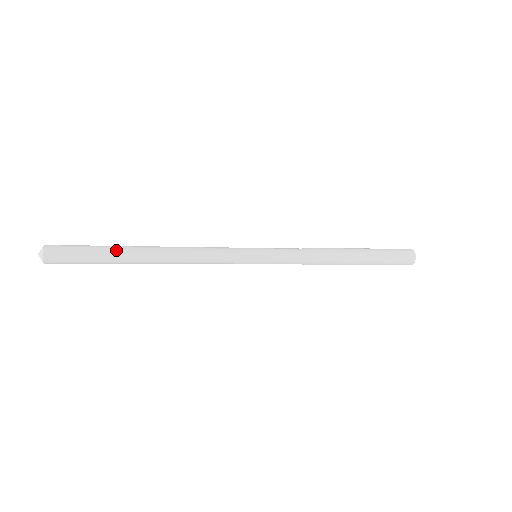
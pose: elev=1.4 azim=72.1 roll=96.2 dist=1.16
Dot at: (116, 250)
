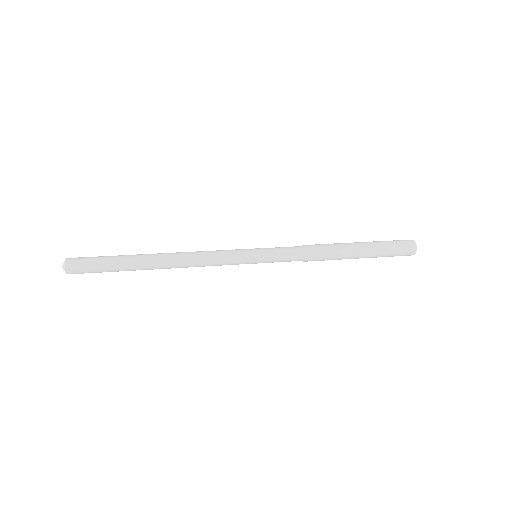
Dot at: (127, 262)
